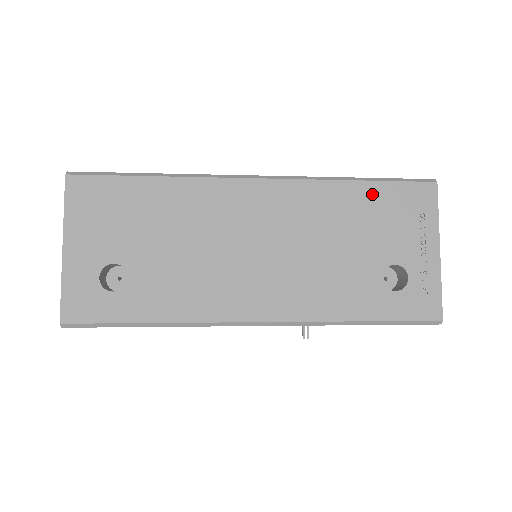
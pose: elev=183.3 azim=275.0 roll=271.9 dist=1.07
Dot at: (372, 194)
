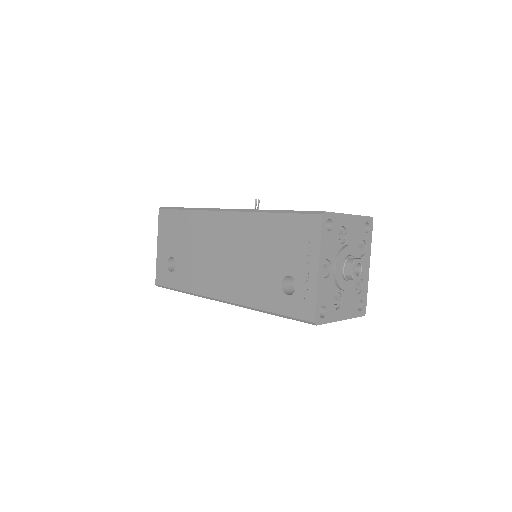
Dot at: (281, 223)
